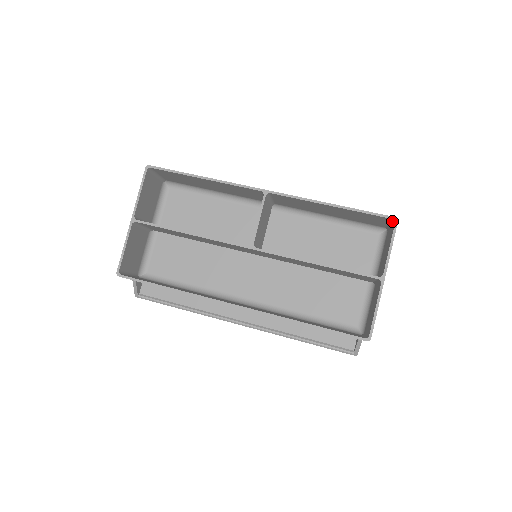
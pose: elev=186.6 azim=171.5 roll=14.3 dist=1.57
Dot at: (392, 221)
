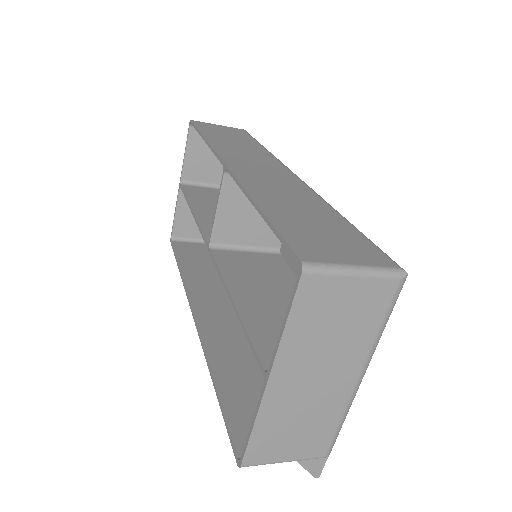
Dot at: (313, 267)
